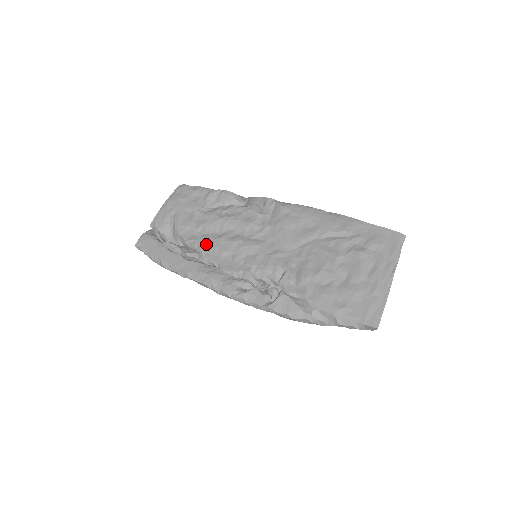
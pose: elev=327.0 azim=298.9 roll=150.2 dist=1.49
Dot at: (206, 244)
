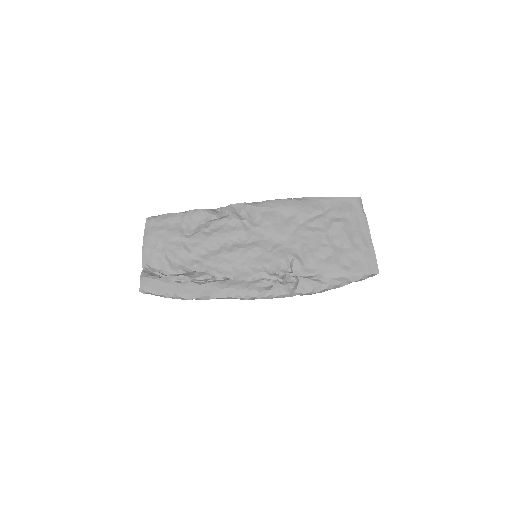
Dot at: (211, 263)
